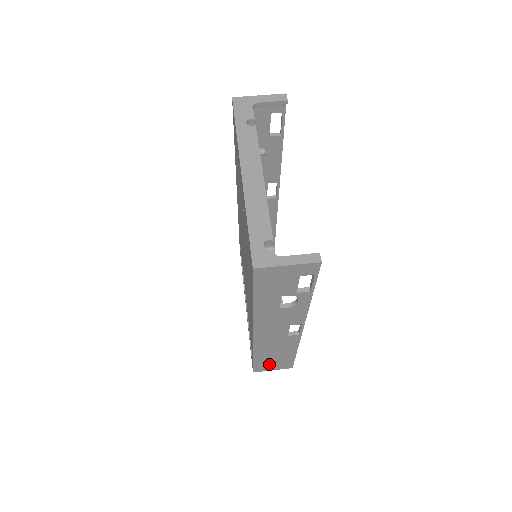
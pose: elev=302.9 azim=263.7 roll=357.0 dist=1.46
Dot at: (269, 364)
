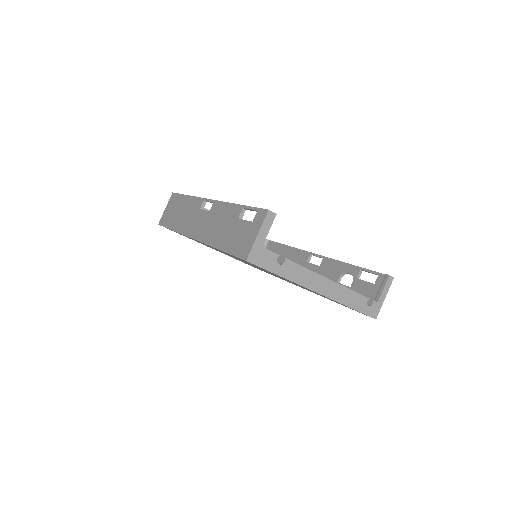
Dot at: occluded
